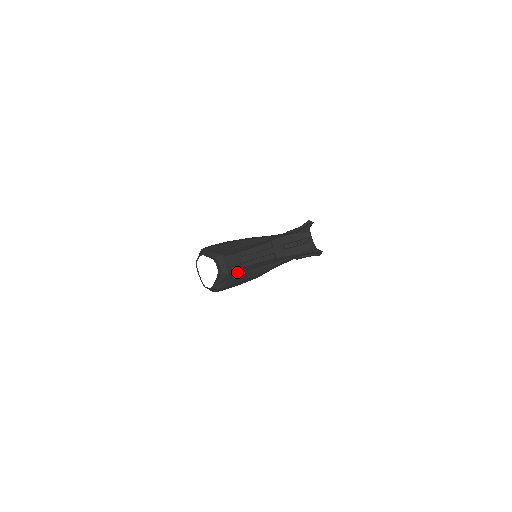
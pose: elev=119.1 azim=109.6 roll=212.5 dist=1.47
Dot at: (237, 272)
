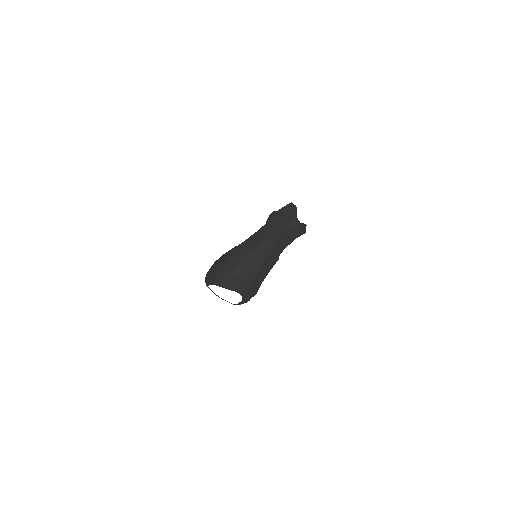
Dot at: occluded
